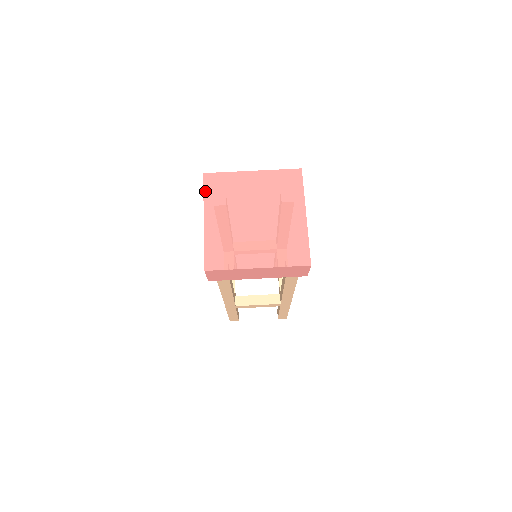
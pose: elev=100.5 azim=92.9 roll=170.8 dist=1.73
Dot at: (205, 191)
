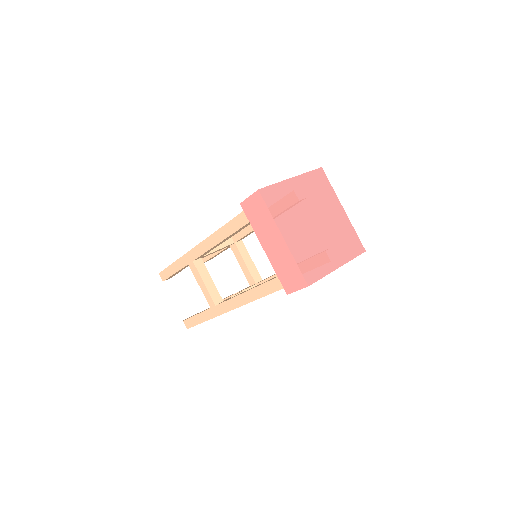
Dot at: (269, 208)
